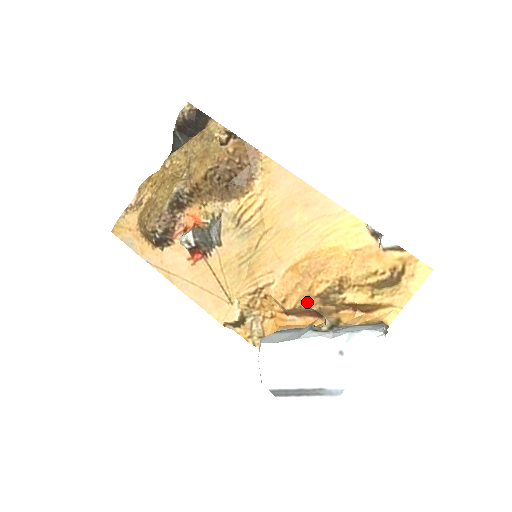
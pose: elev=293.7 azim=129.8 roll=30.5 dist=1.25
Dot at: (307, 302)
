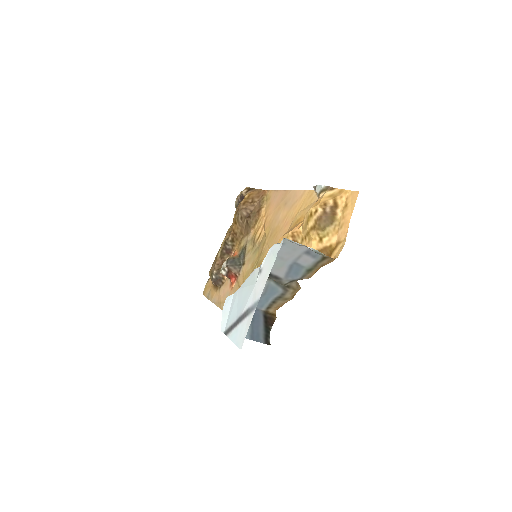
Dot at: occluded
